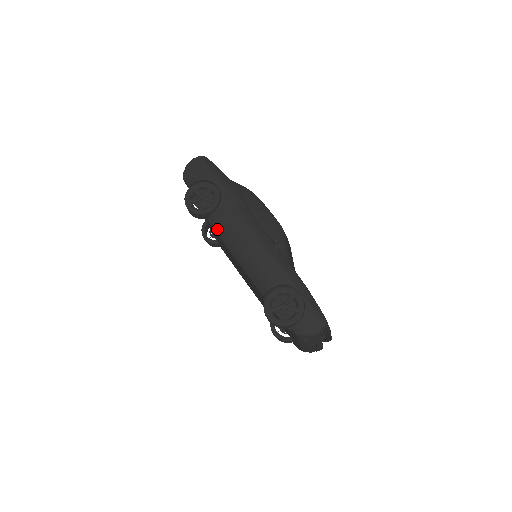
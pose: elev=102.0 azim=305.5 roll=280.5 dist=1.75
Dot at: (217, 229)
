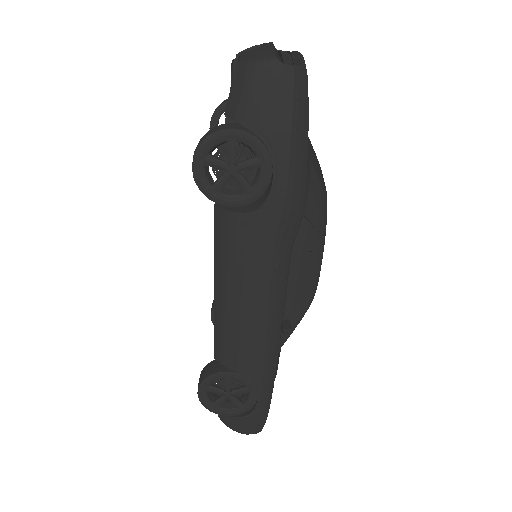
Dot at: (219, 236)
